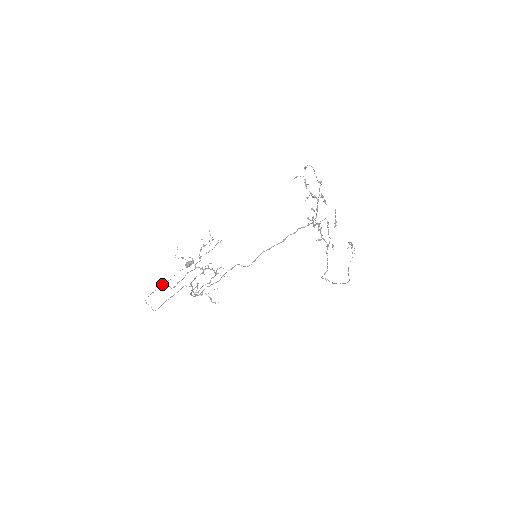
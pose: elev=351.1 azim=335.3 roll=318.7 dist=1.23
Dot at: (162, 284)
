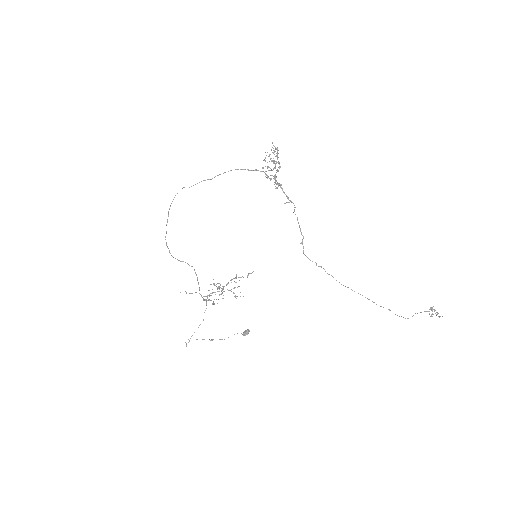
Dot at: (212, 339)
